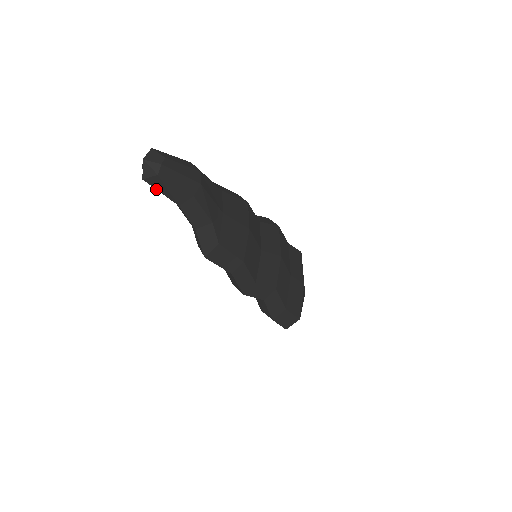
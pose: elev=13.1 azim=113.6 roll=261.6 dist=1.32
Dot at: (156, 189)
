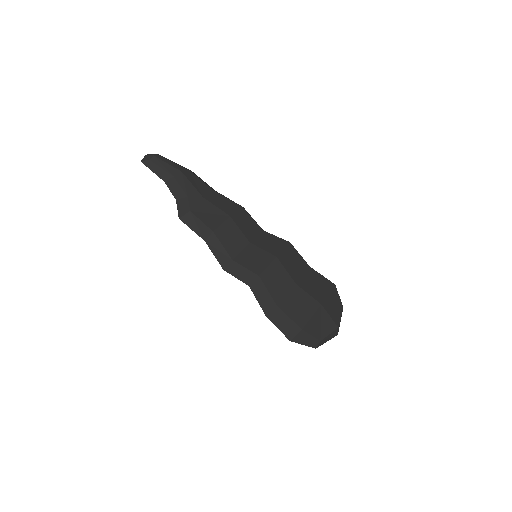
Dot at: (149, 168)
